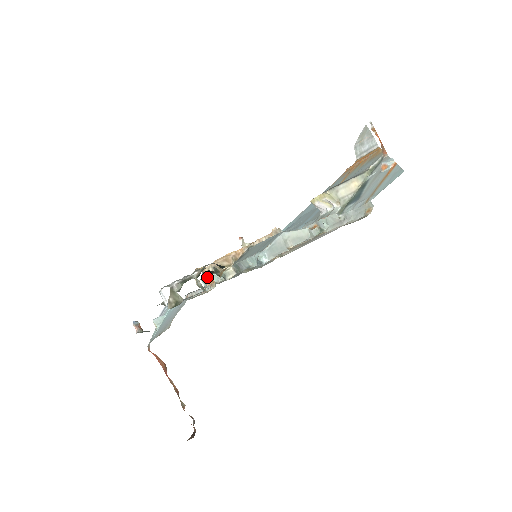
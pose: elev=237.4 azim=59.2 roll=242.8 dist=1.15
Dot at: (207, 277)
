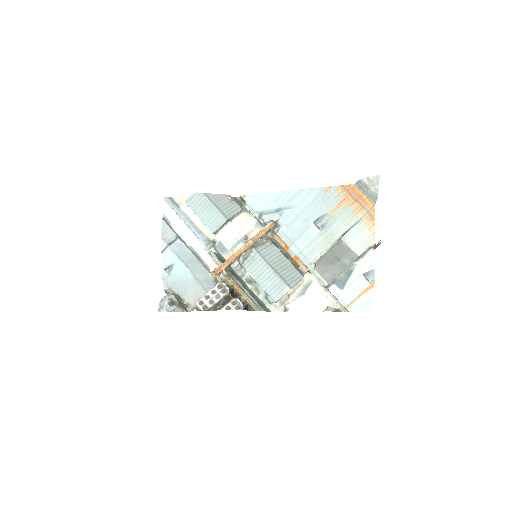
Dot at: occluded
